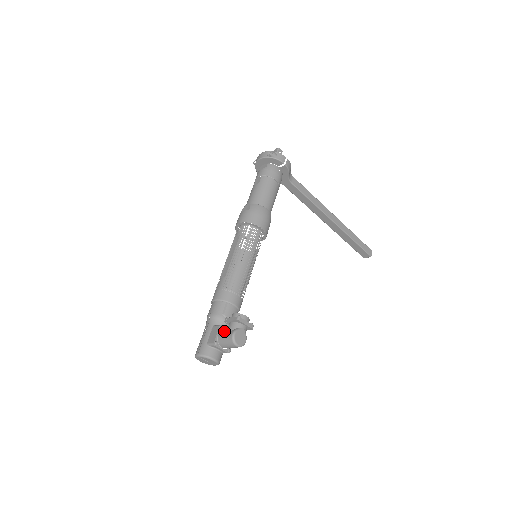
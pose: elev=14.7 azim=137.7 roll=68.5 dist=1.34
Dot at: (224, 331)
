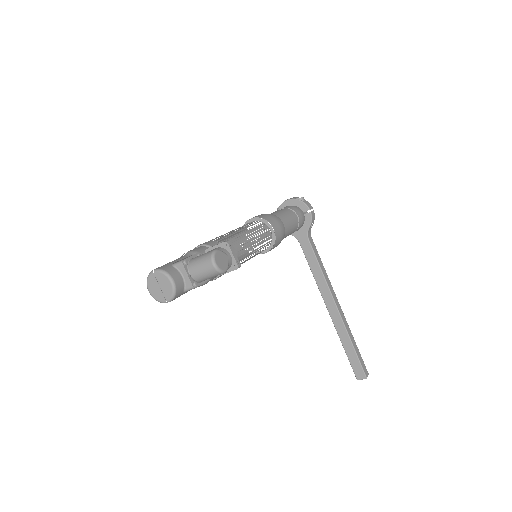
Dot at: occluded
